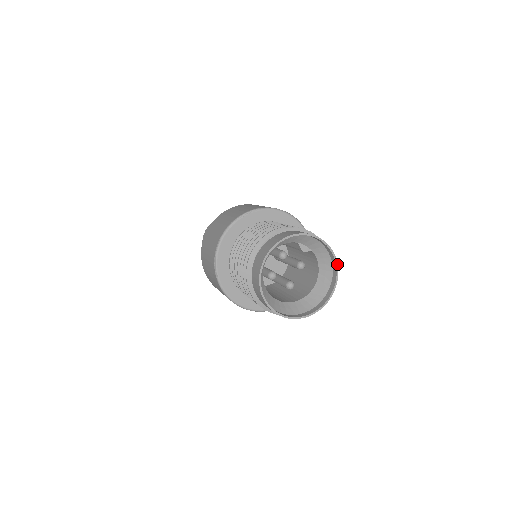
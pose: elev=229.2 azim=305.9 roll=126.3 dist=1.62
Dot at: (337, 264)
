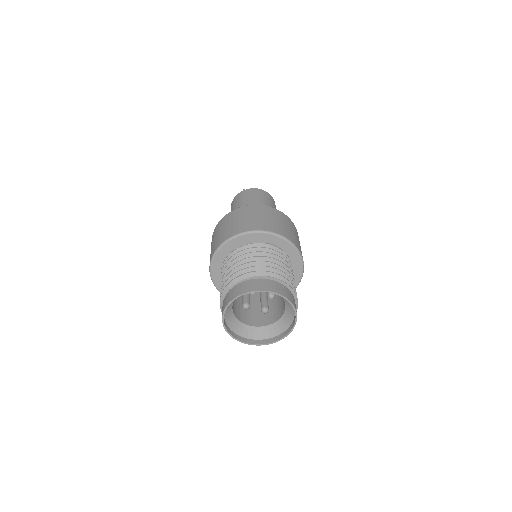
Dot at: (294, 306)
